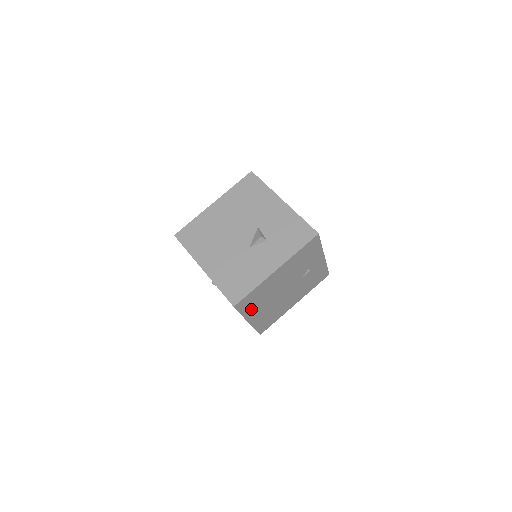
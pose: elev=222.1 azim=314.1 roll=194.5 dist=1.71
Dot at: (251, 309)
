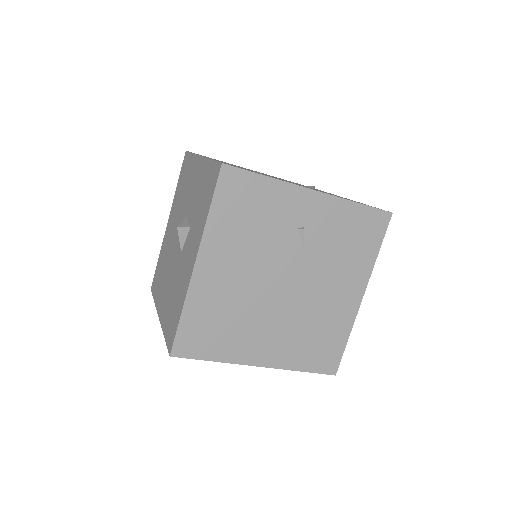
Dot at: (231, 345)
